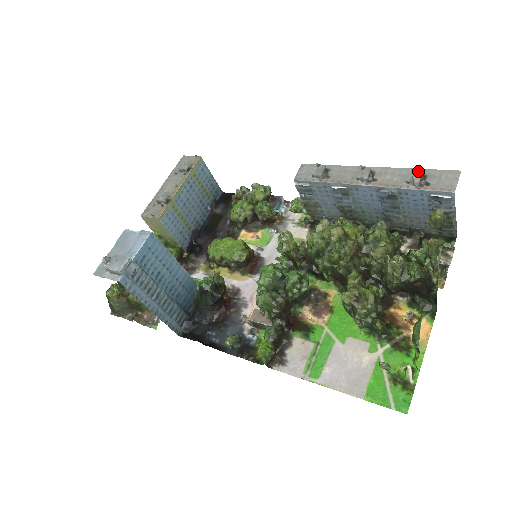
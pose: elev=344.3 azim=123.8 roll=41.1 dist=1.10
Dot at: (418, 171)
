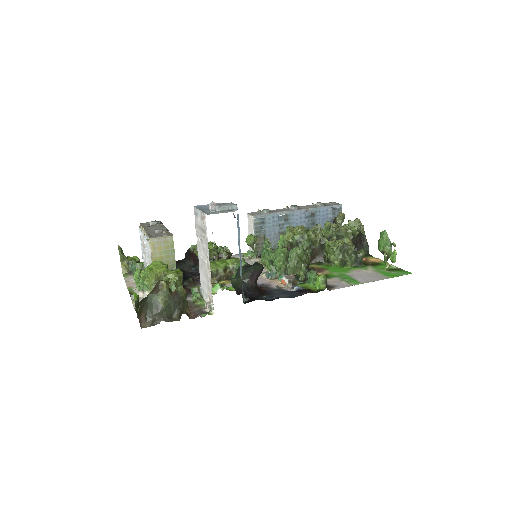
Dot at: (318, 202)
